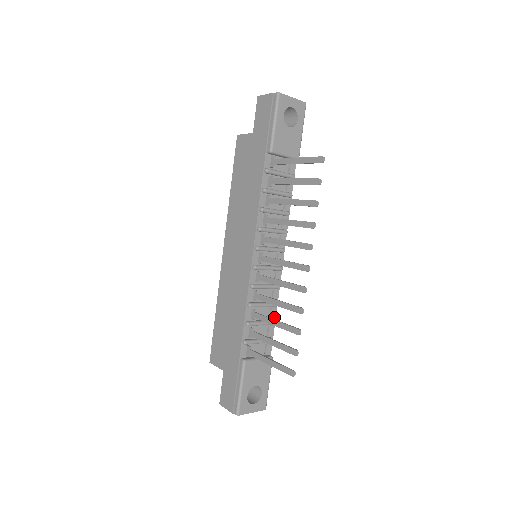
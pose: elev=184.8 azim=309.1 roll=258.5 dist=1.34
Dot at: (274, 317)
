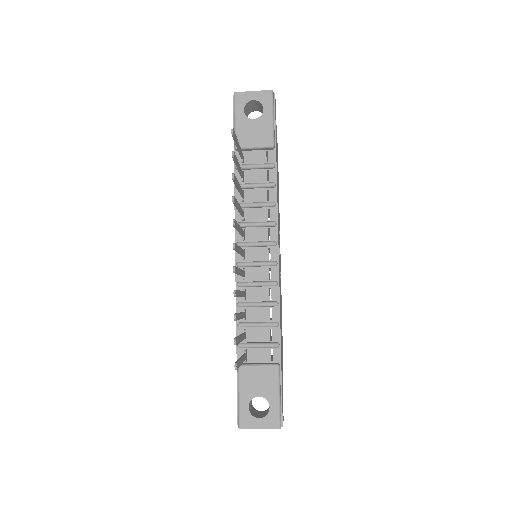
Dot at: (278, 319)
